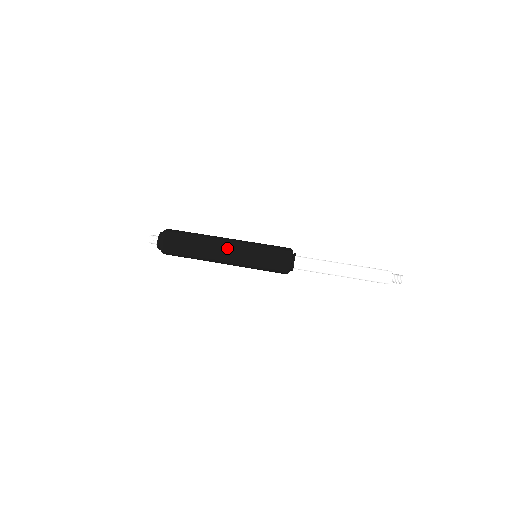
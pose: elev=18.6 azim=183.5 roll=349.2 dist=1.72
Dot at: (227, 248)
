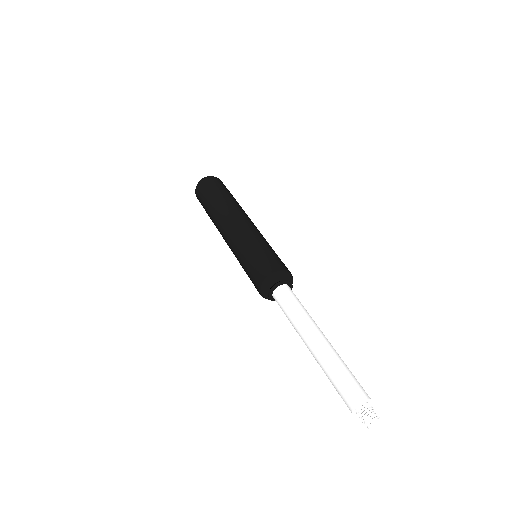
Dot at: (237, 222)
